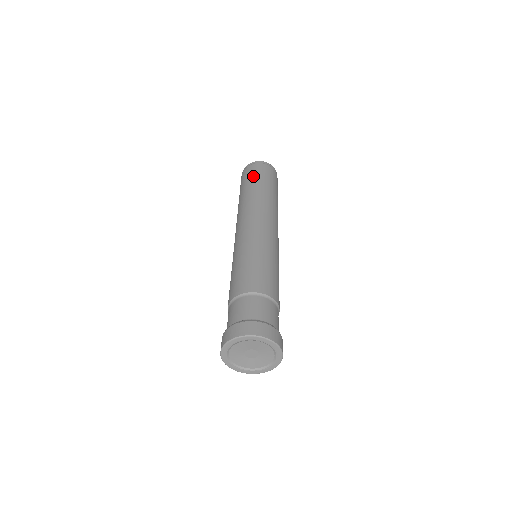
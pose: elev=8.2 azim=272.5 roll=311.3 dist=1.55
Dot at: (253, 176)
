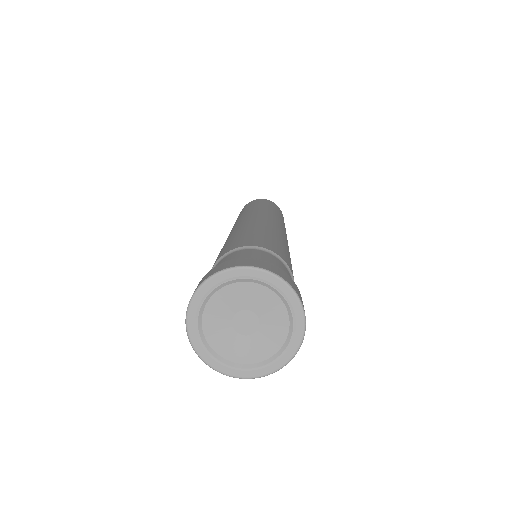
Dot at: (252, 203)
